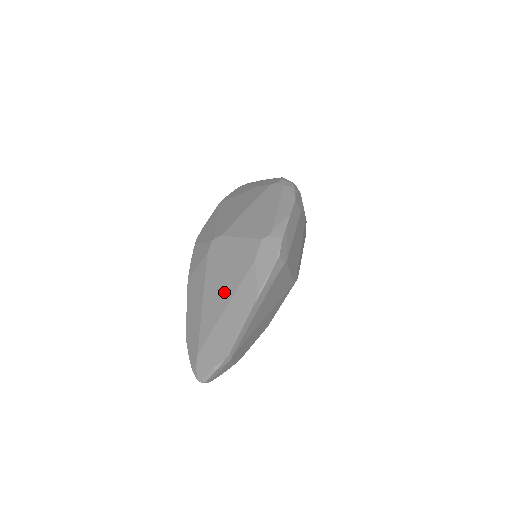
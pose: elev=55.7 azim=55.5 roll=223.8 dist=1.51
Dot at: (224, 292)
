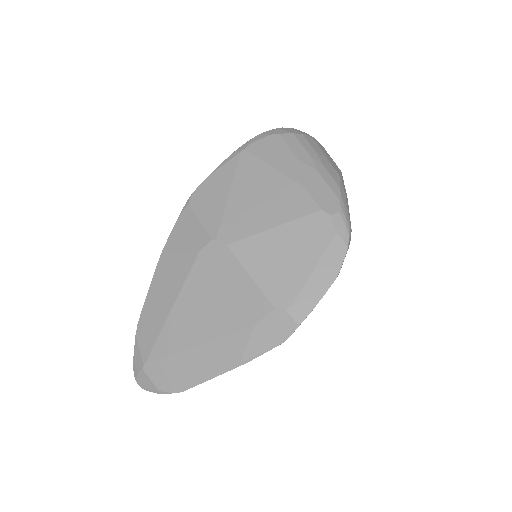
Dot at: (201, 326)
